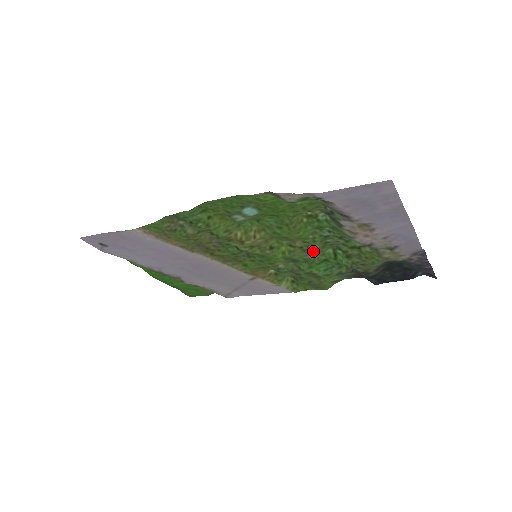
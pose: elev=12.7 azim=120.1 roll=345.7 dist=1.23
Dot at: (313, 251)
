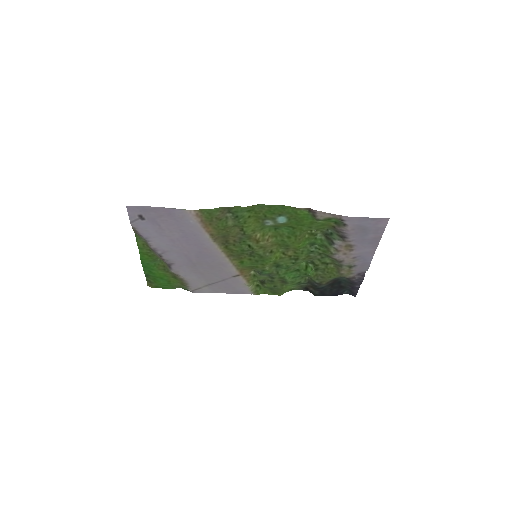
Dot at: (296, 261)
